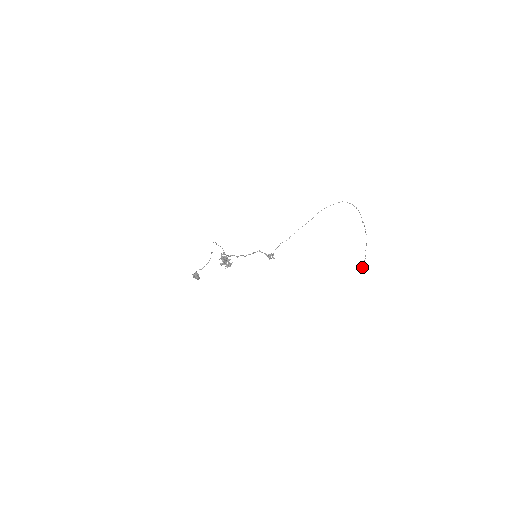
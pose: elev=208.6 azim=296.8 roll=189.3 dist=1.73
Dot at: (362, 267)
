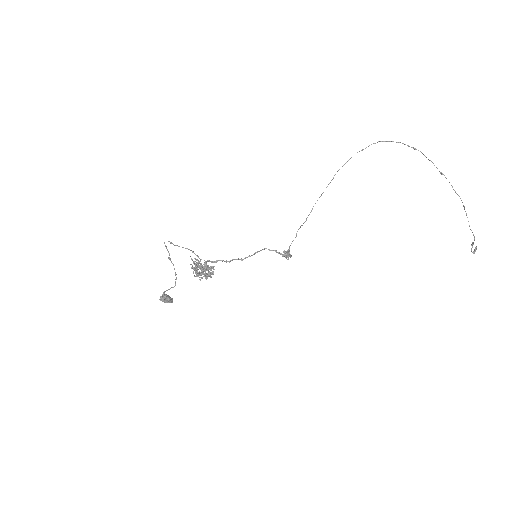
Dot at: (473, 252)
